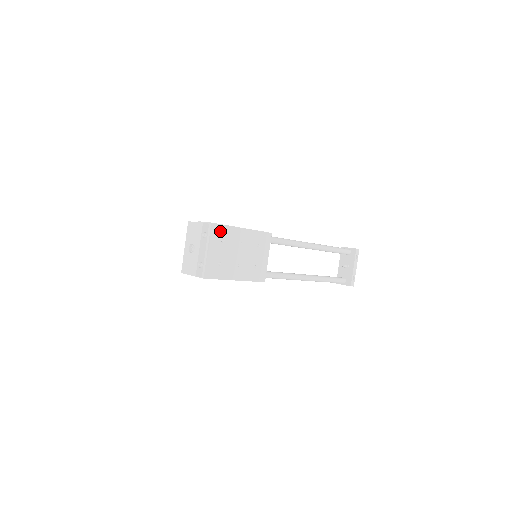
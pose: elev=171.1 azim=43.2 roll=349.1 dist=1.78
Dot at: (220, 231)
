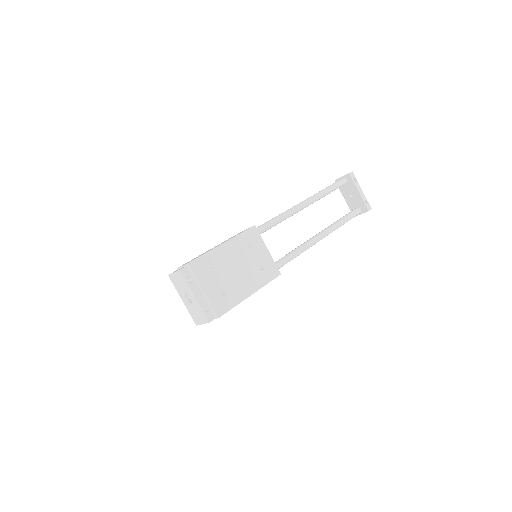
Dot at: (202, 264)
